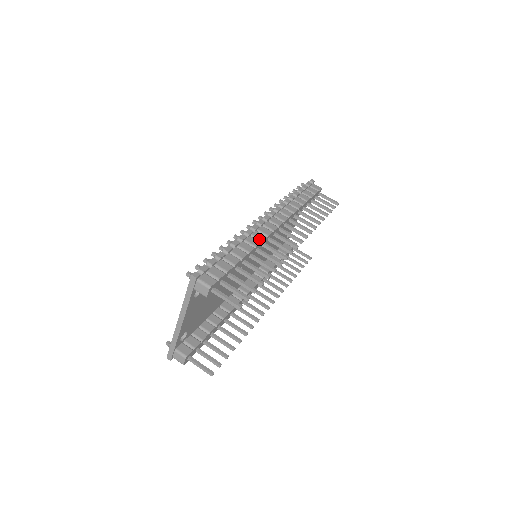
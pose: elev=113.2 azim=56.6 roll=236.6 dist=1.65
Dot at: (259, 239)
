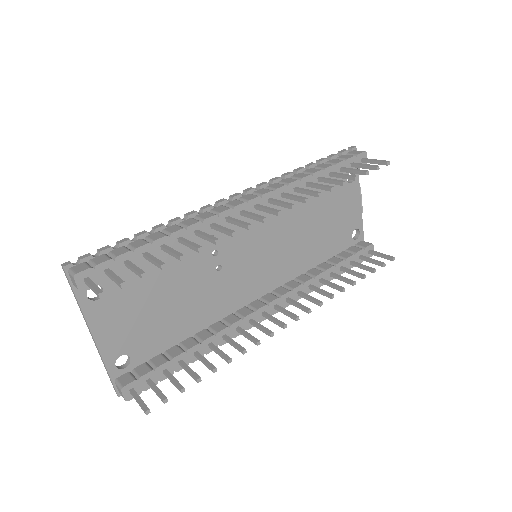
Dot at: (201, 218)
